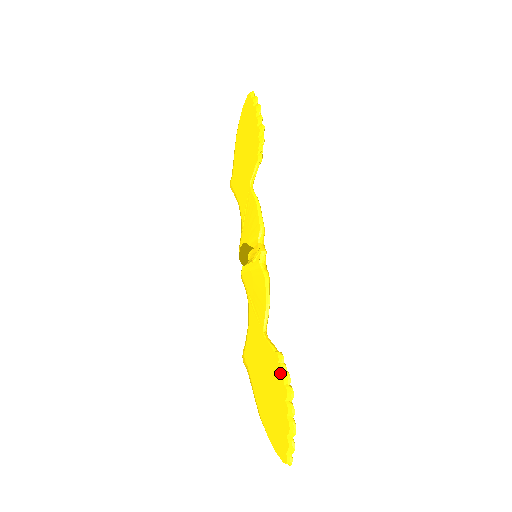
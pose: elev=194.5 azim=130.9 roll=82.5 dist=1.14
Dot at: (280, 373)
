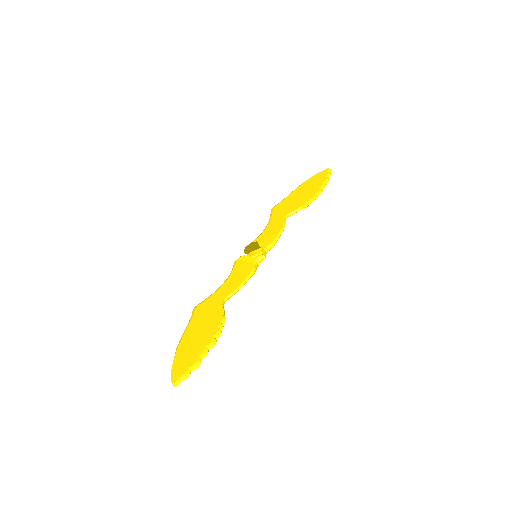
Dot at: (216, 329)
